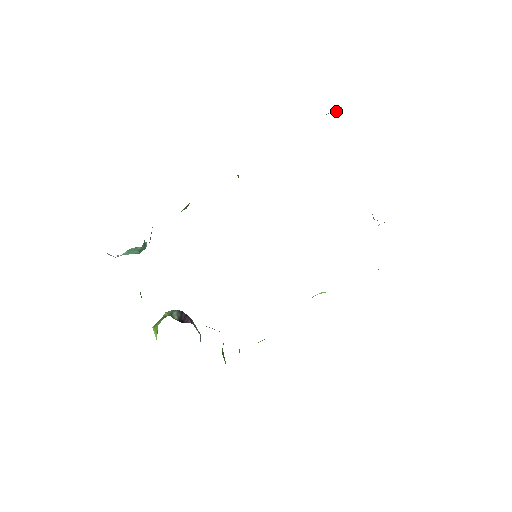
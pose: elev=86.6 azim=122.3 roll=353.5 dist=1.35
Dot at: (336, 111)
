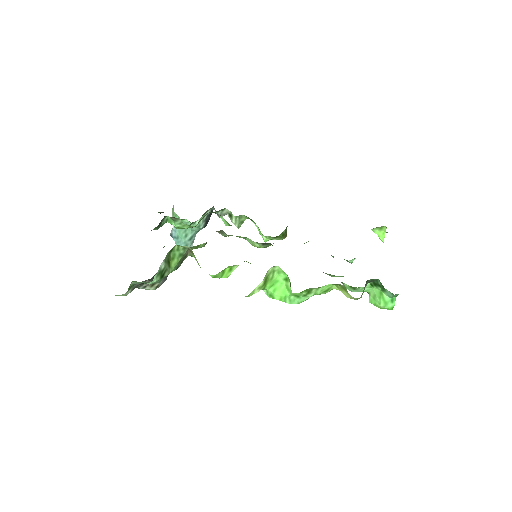
Dot at: (380, 237)
